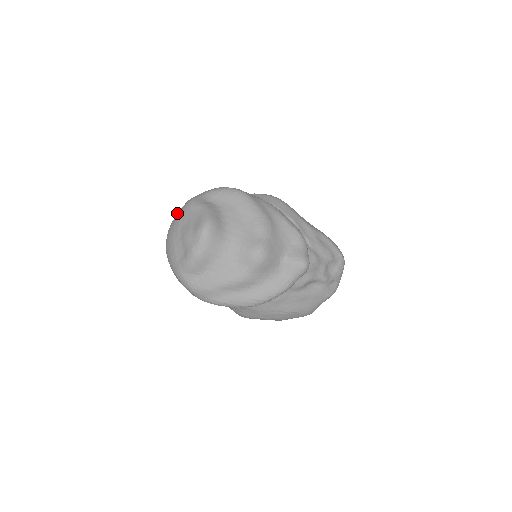
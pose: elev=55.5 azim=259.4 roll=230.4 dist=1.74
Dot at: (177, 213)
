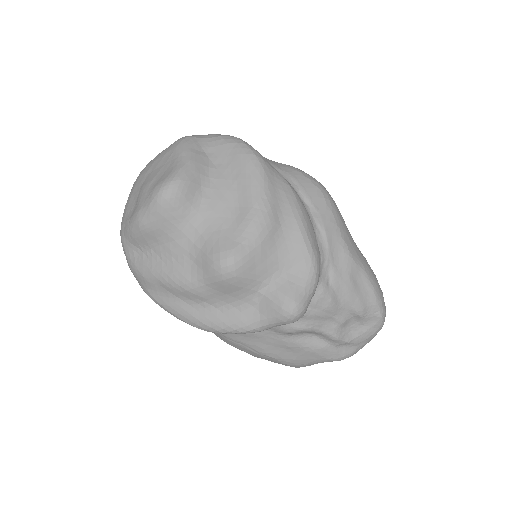
Dot at: occluded
